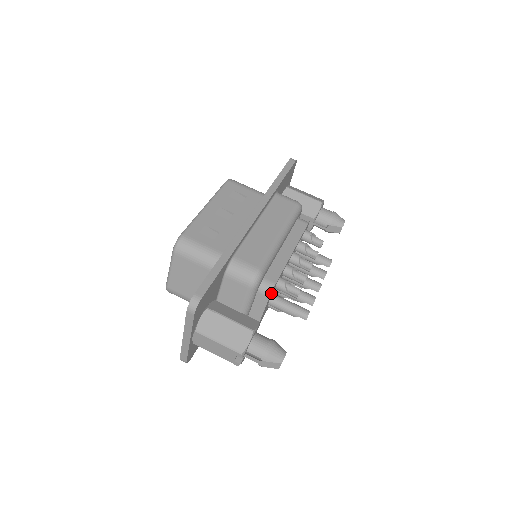
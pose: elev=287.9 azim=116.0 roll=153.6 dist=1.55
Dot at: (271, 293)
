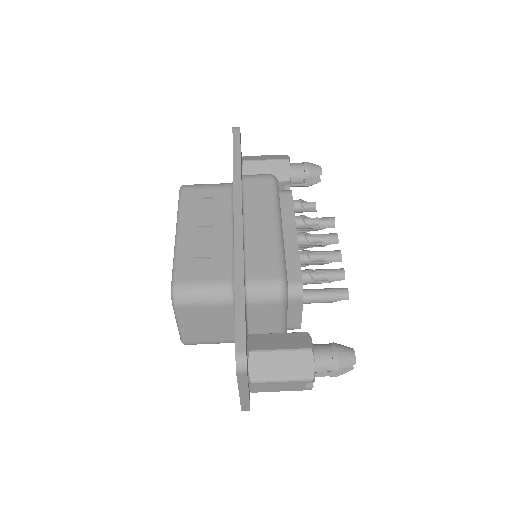
Dot at: (302, 294)
